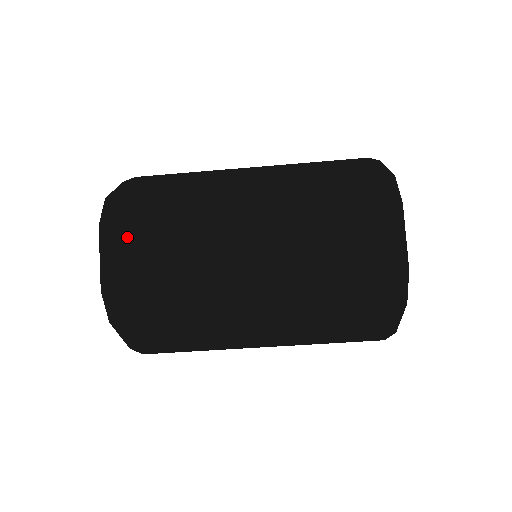
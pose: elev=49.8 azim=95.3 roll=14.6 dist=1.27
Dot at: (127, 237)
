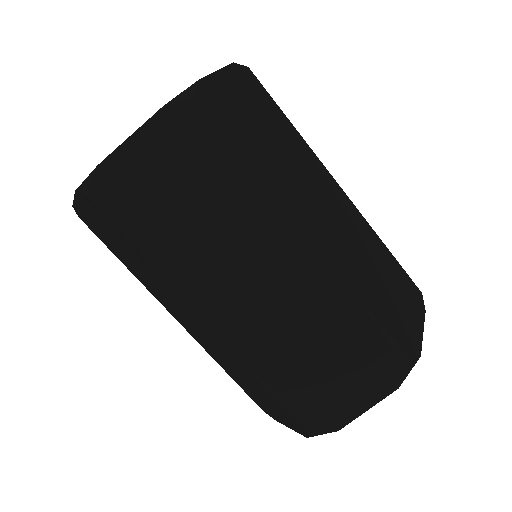
Dot at: (175, 150)
